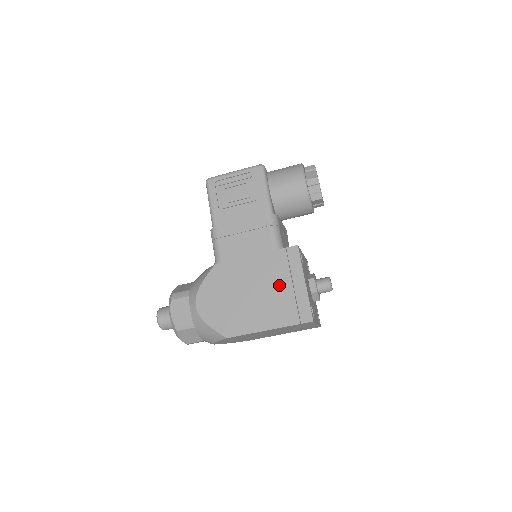
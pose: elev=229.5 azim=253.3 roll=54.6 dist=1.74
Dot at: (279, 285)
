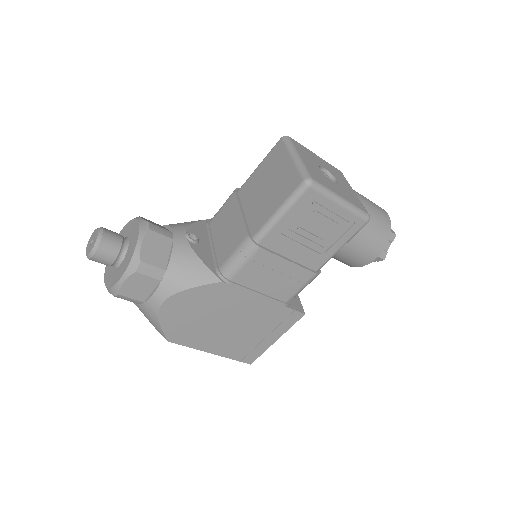
Dot at: (256, 331)
